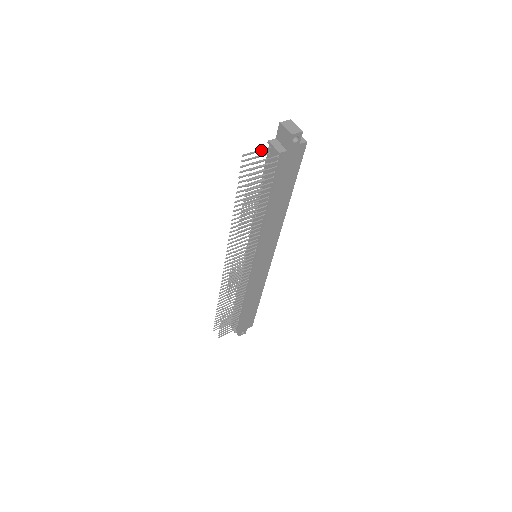
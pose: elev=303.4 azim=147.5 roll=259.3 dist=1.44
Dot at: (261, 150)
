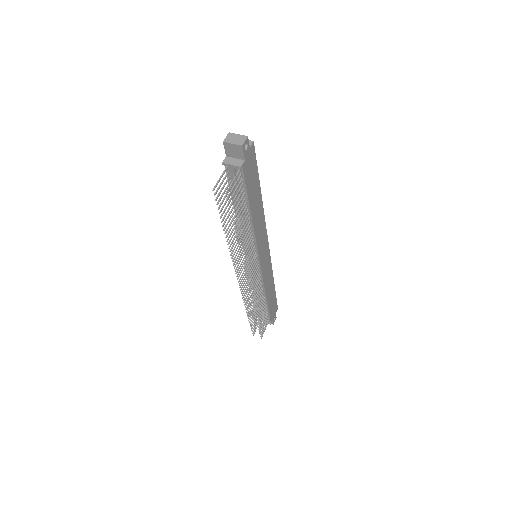
Dot at: (222, 175)
